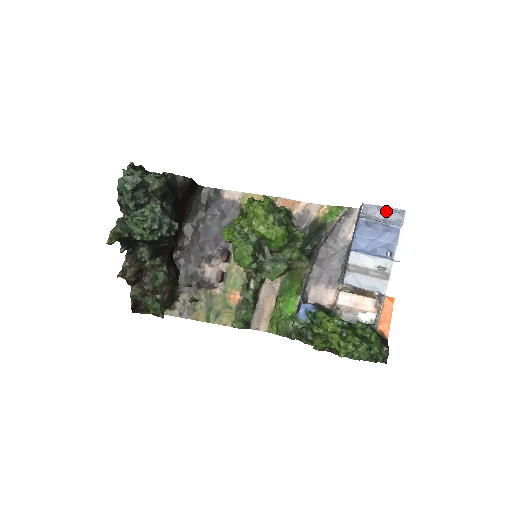
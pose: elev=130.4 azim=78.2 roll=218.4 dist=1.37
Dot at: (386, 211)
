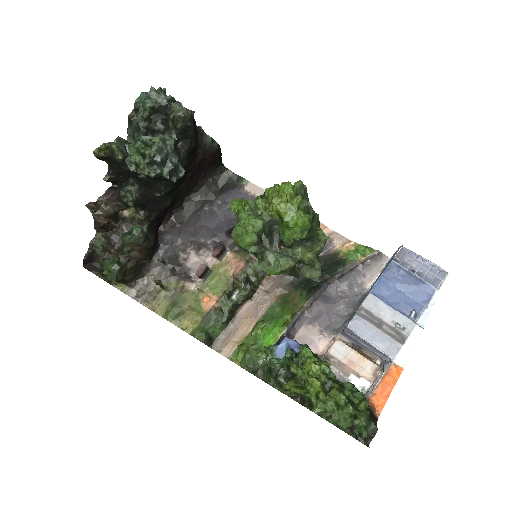
Dot at: (426, 264)
